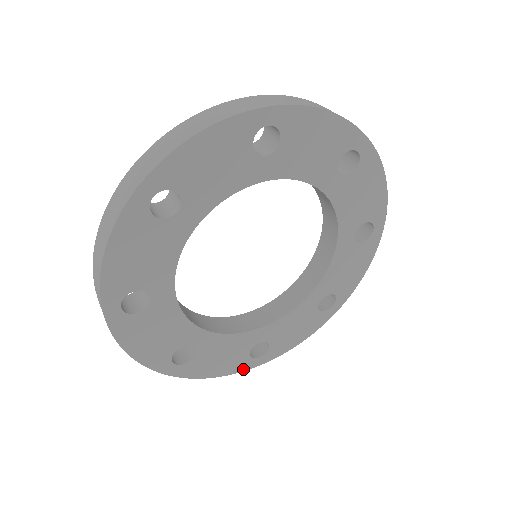
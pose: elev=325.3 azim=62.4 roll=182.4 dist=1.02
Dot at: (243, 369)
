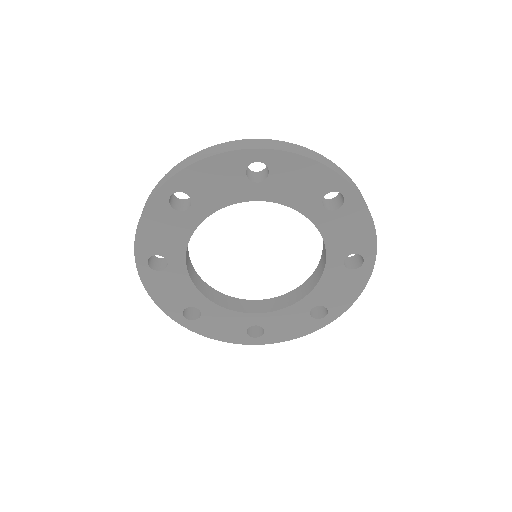
Dot at: (241, 342)
